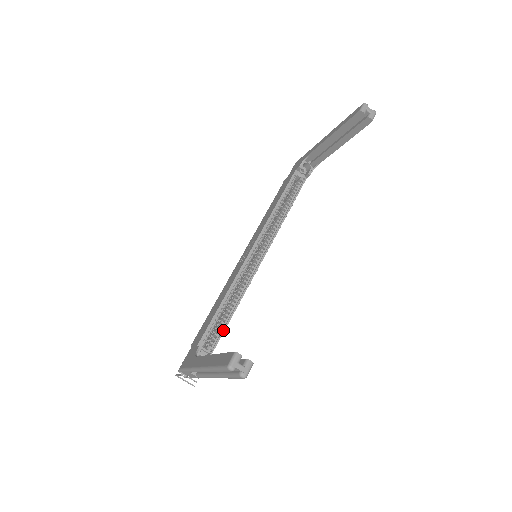
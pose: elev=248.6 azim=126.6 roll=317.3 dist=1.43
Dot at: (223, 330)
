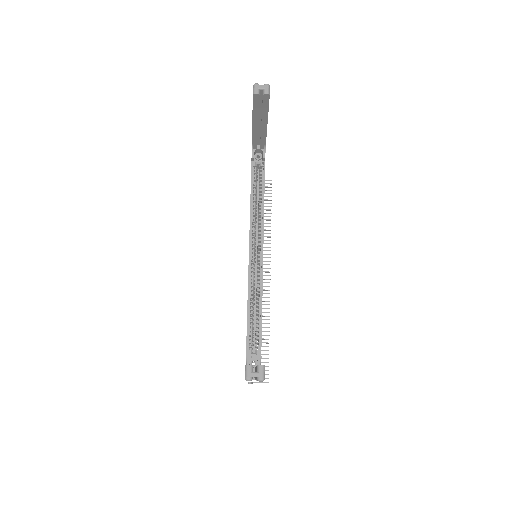
Dot at: (260, 332)
